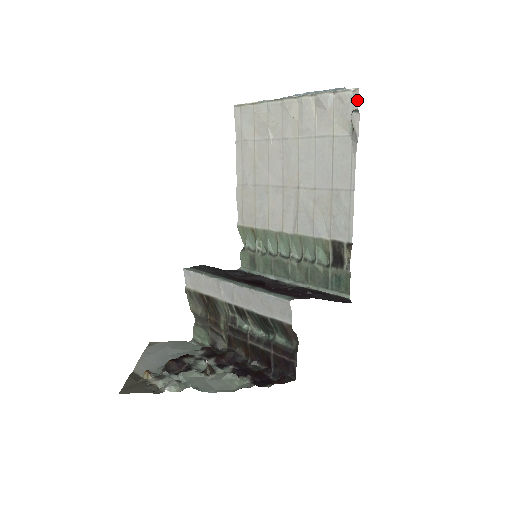
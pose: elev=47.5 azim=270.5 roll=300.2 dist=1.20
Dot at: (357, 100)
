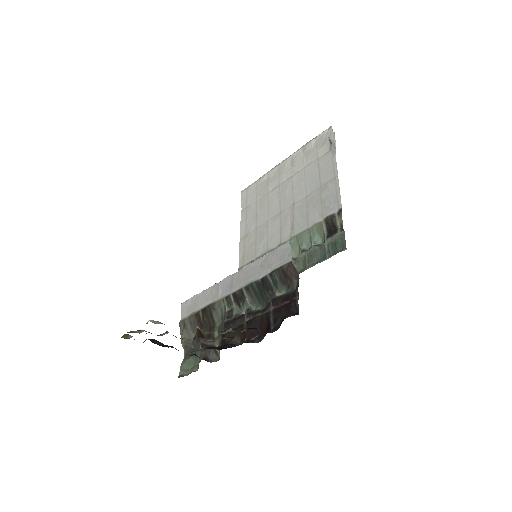
Dot at: (332, 131)
